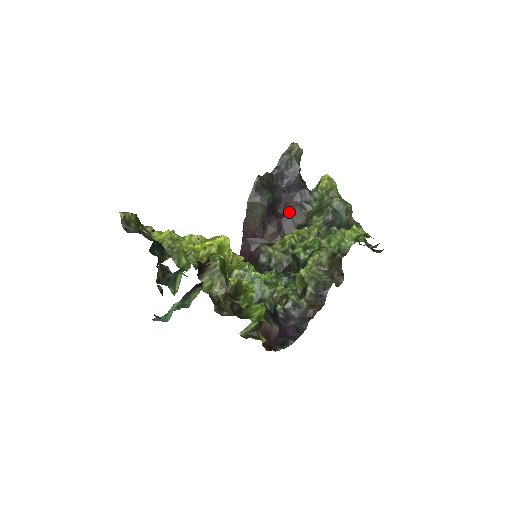
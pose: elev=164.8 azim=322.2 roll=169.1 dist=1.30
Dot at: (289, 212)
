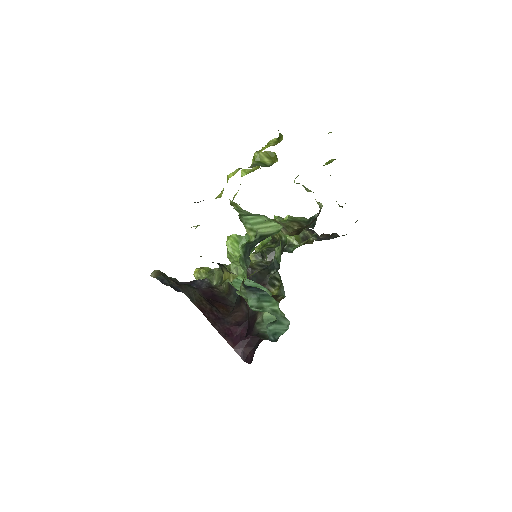
Dot at: (209, 295)
